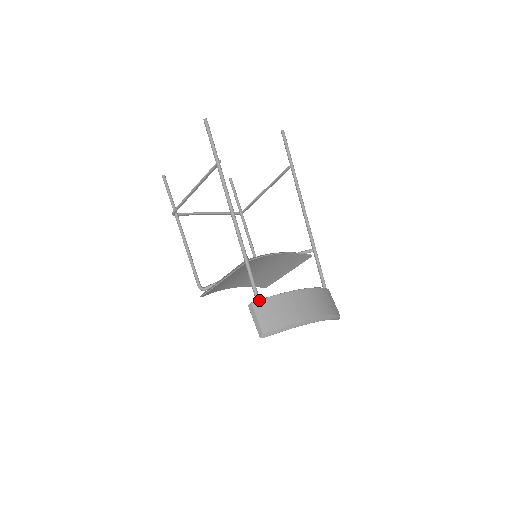
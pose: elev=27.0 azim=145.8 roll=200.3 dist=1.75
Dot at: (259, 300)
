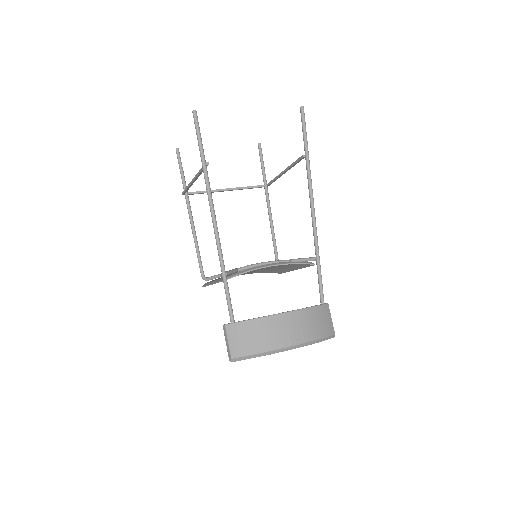
Dot at: (233, 323)
